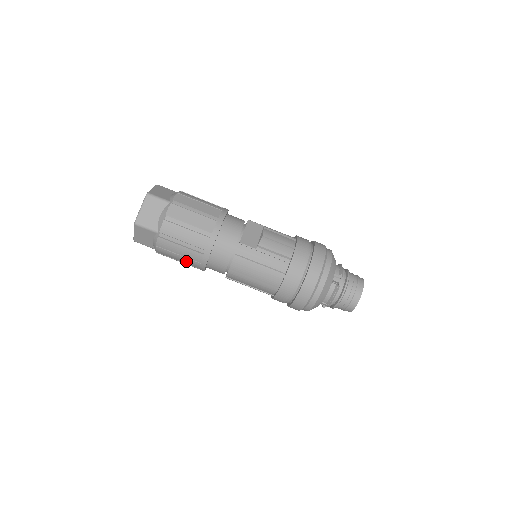
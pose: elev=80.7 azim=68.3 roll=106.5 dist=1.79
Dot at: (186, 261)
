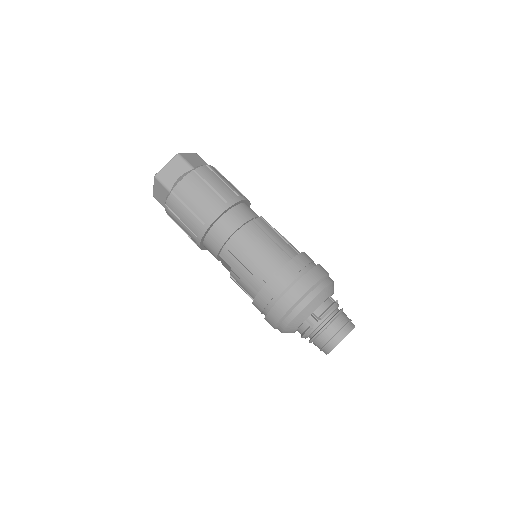
Dot at: (200, 207)
